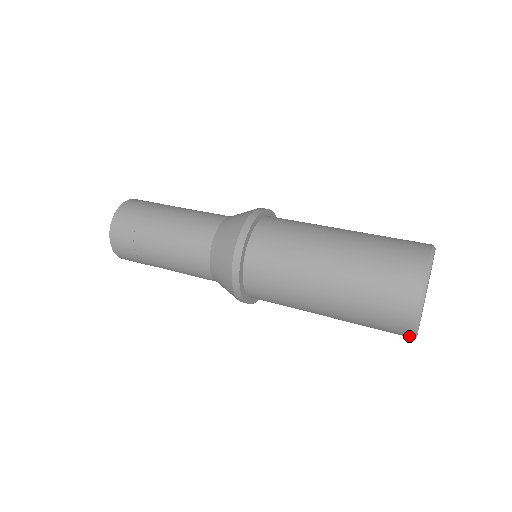
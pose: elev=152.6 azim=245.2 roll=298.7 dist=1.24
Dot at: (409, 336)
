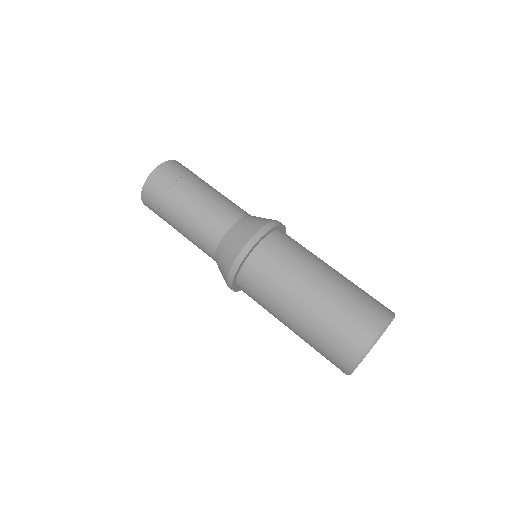
Dot at: occluded
